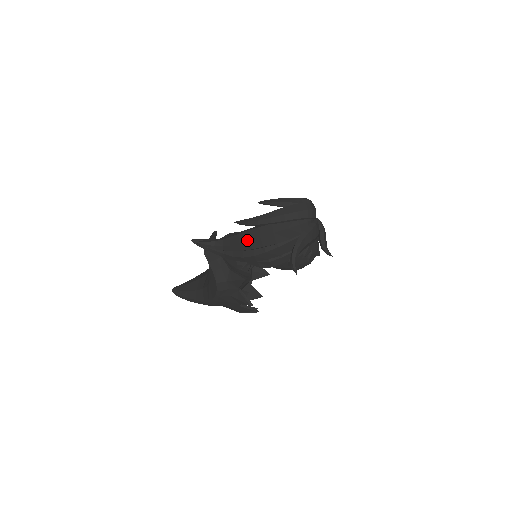
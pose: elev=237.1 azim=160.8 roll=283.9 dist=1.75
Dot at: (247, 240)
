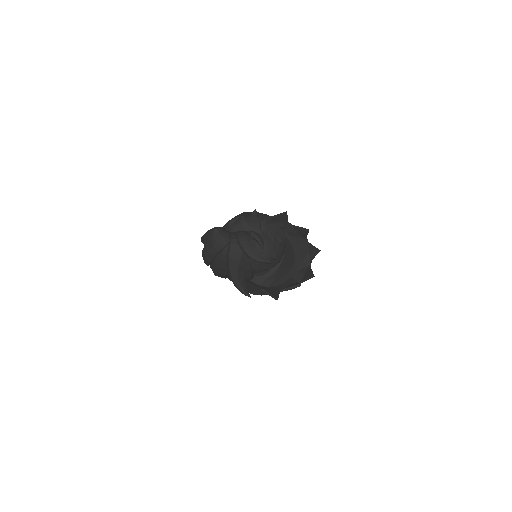
Dot at: occluded
